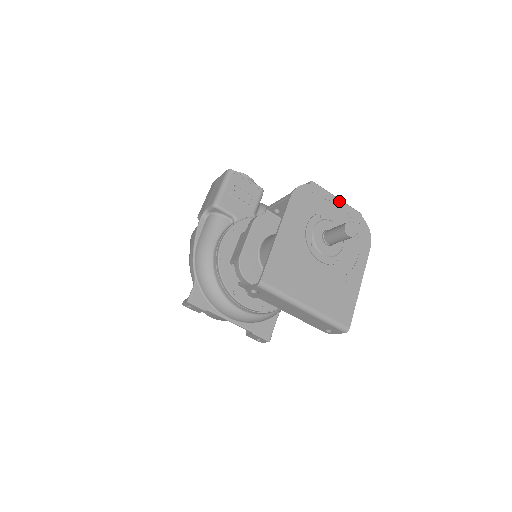
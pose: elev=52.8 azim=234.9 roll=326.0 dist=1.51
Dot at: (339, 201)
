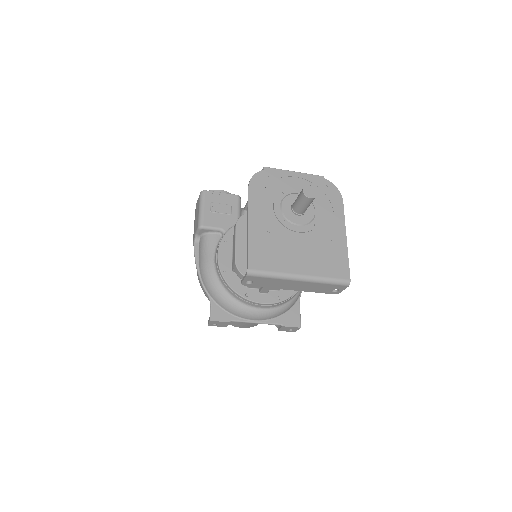
Dot at: (296, 173)
